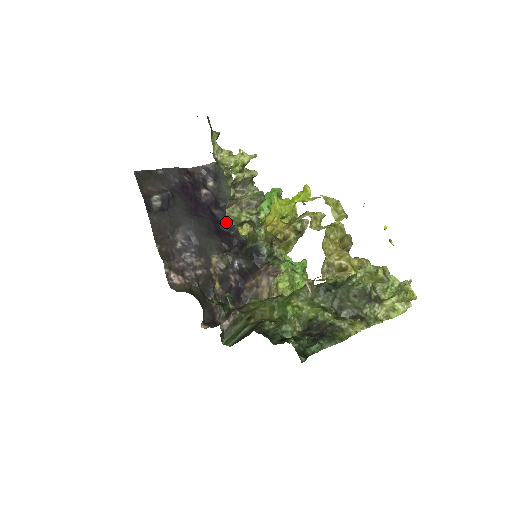
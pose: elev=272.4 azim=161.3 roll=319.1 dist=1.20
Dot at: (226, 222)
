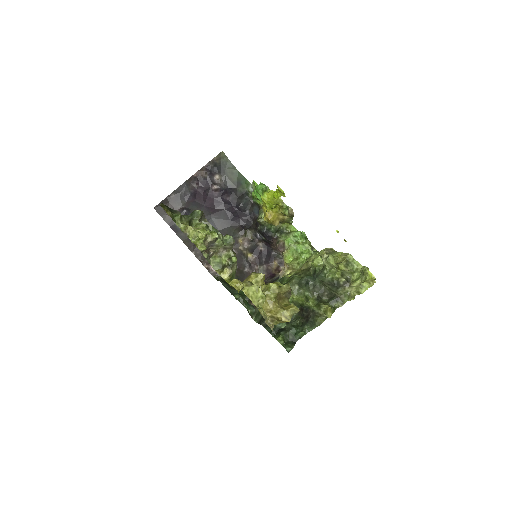
Dot at: (239, 206)
